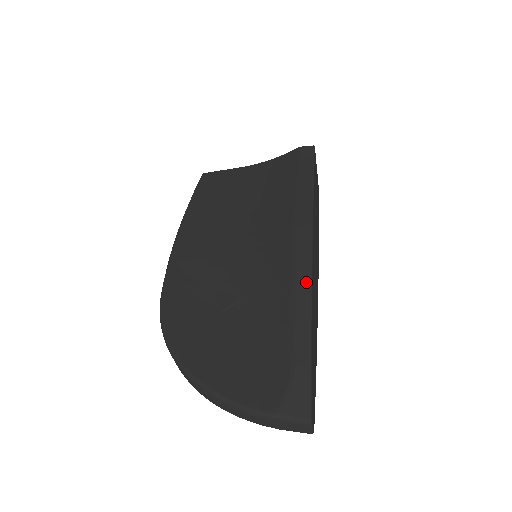
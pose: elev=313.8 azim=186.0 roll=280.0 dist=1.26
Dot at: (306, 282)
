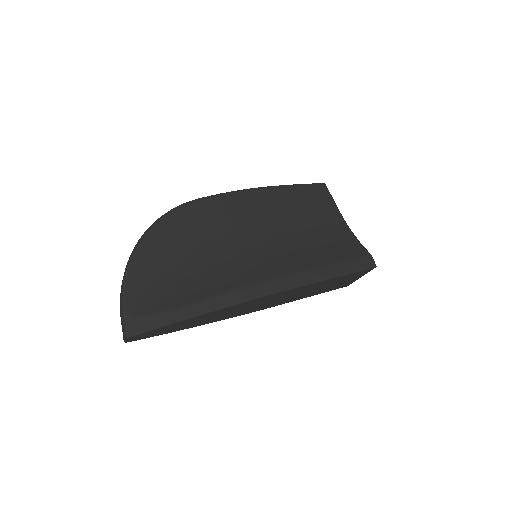
Dot at: (231, 301)
